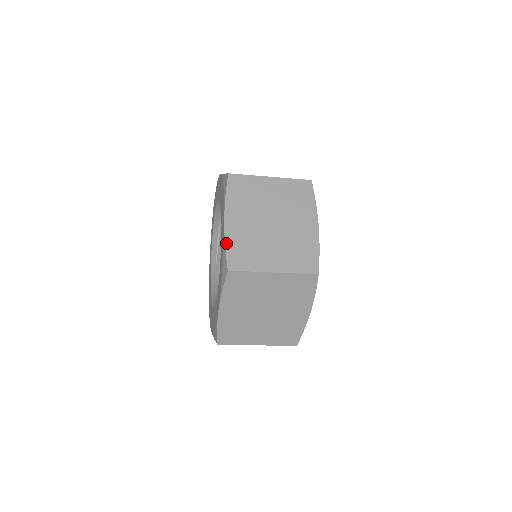
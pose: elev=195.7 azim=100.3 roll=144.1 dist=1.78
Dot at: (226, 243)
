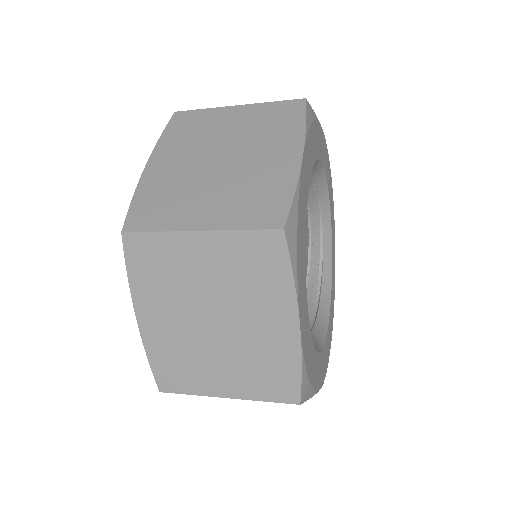
Dot at: (147, 354)
